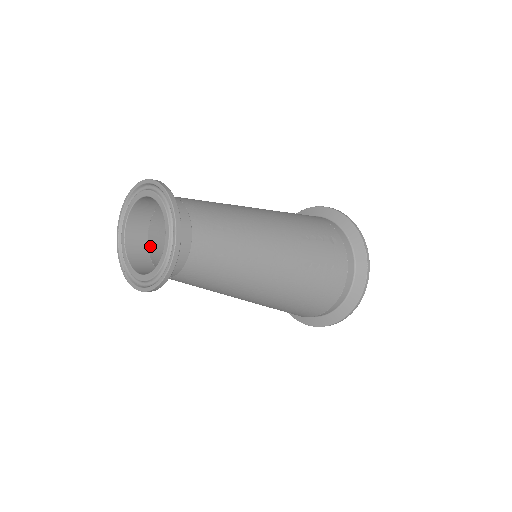
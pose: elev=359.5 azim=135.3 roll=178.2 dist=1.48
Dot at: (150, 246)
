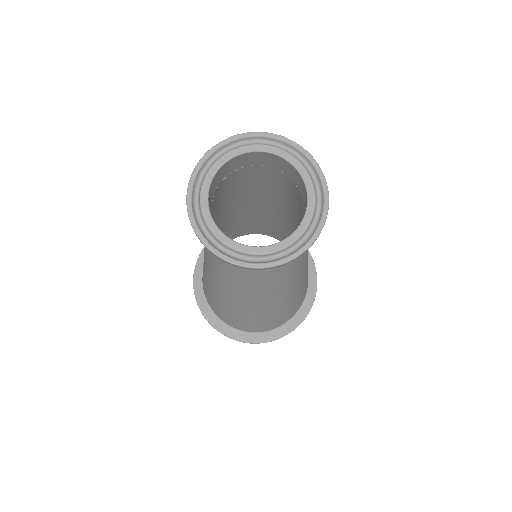
Dot at: occluded
